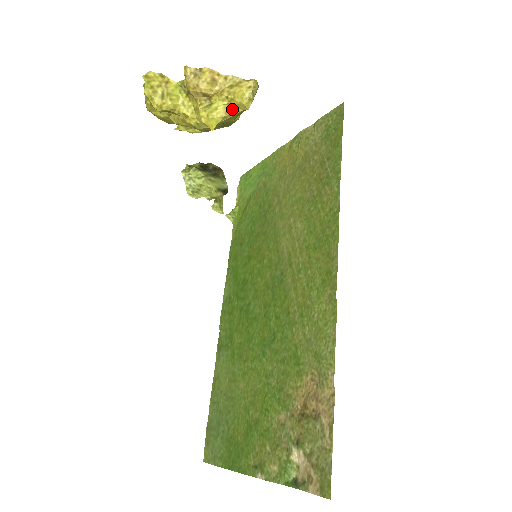
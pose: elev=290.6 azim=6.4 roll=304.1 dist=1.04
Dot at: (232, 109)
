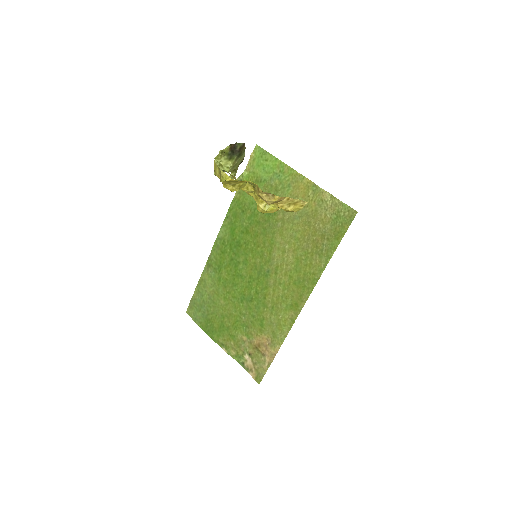
Dot at: occluded
